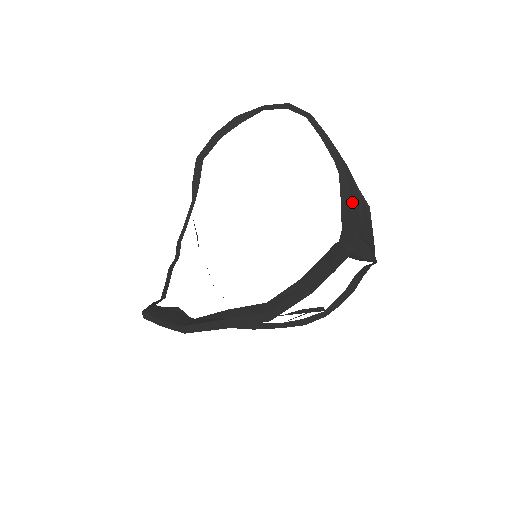
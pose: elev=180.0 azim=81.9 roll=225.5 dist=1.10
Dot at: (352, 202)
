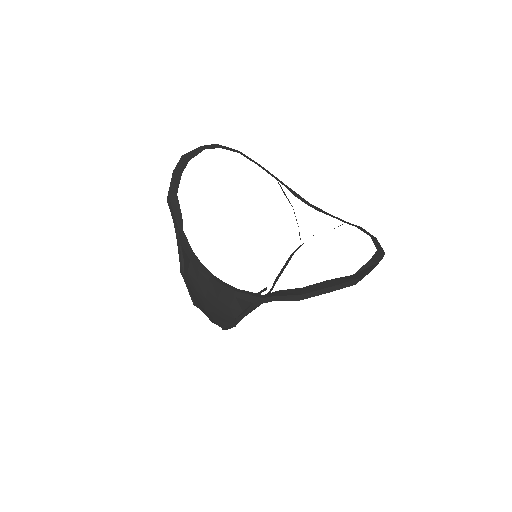
Dot at: (307, 202)
